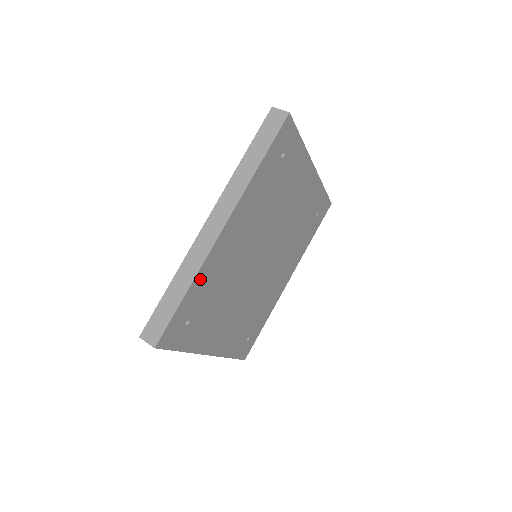
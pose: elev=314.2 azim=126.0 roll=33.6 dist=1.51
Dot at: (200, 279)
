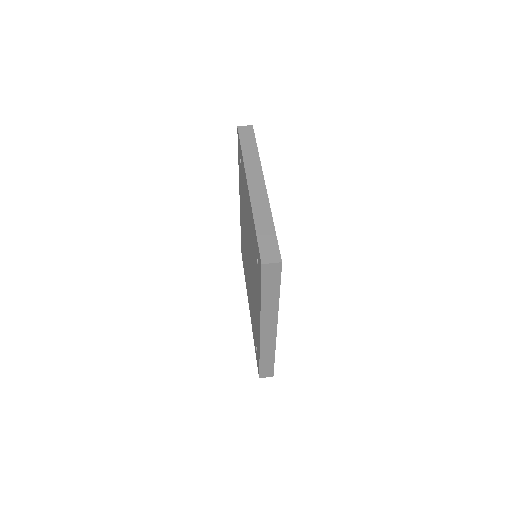
Dot at: occluded
